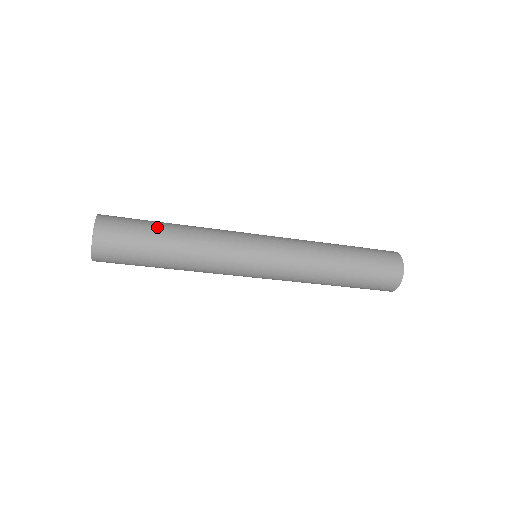
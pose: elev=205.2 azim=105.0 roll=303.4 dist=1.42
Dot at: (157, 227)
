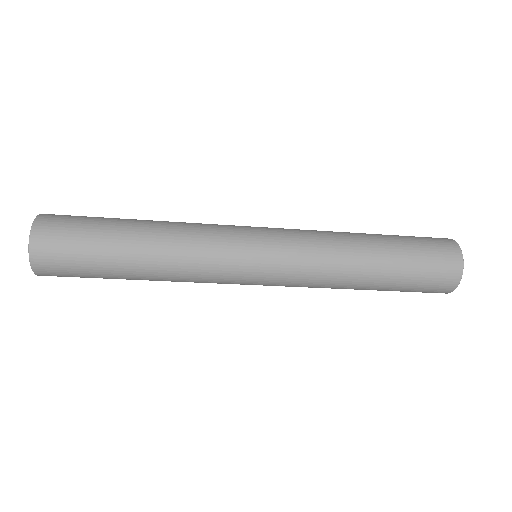
Dot at: (114, 236)
